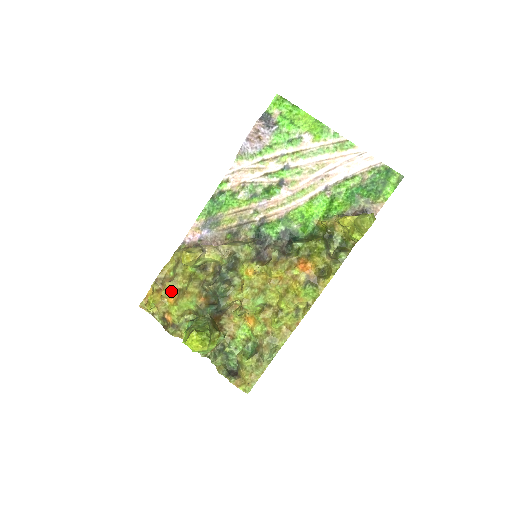
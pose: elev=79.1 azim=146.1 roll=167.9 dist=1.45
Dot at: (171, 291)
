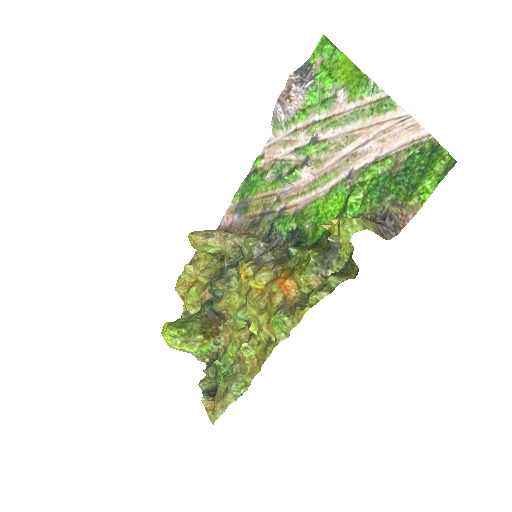
Dot at: (192, 276)
